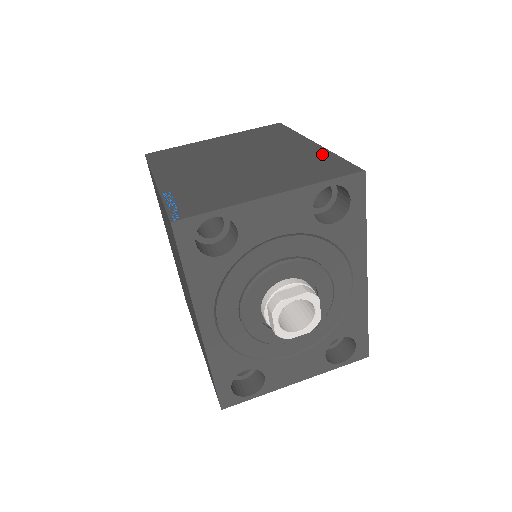
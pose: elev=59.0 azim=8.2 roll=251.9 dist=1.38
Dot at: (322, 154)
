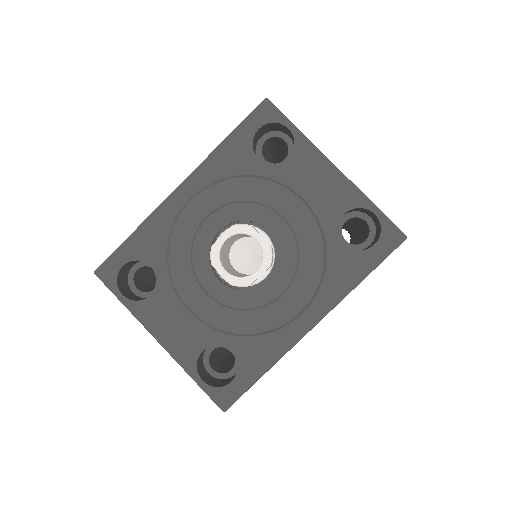
Dot at: occluded
